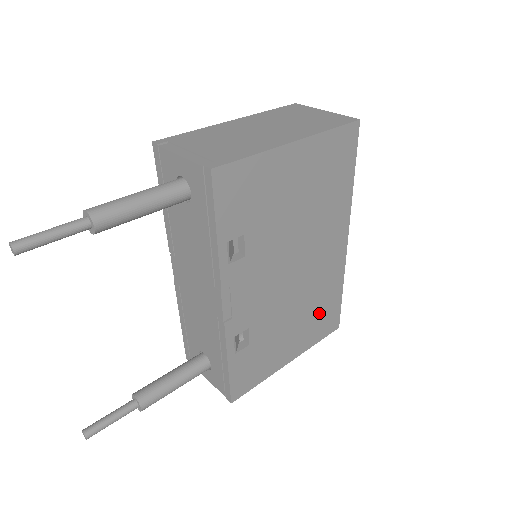
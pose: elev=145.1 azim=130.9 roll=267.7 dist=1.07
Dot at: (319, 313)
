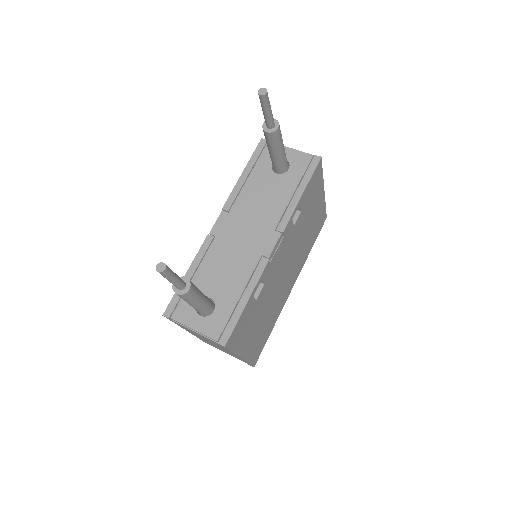
Dot at: (263, 333)
